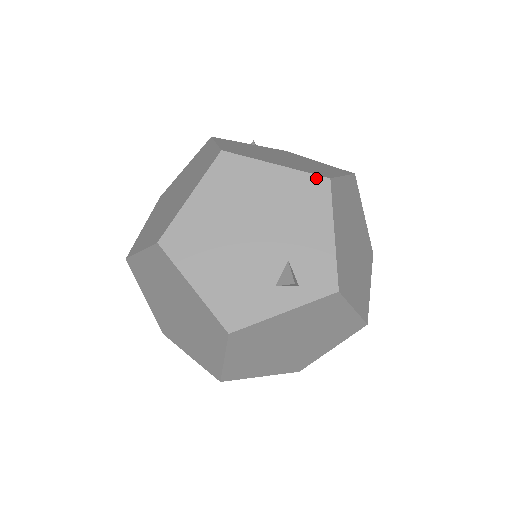
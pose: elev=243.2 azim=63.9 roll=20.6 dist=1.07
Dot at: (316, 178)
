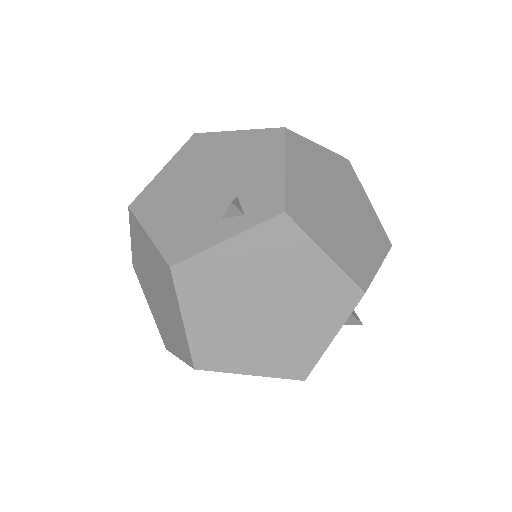
Dot at: (271, 130)
